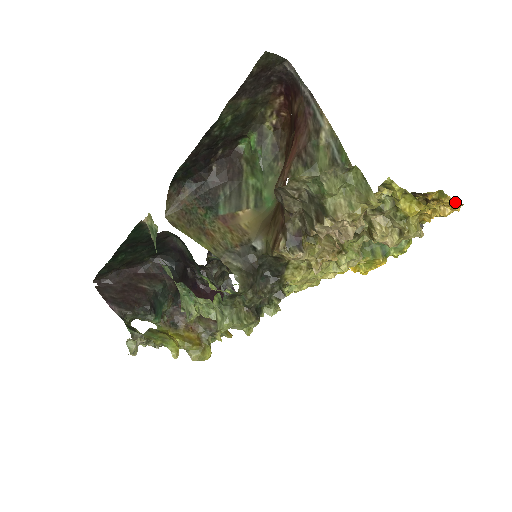
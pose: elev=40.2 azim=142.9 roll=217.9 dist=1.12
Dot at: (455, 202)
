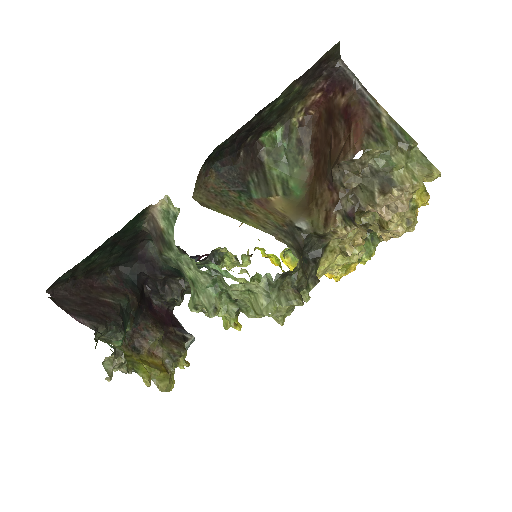
Dot at: occluded
